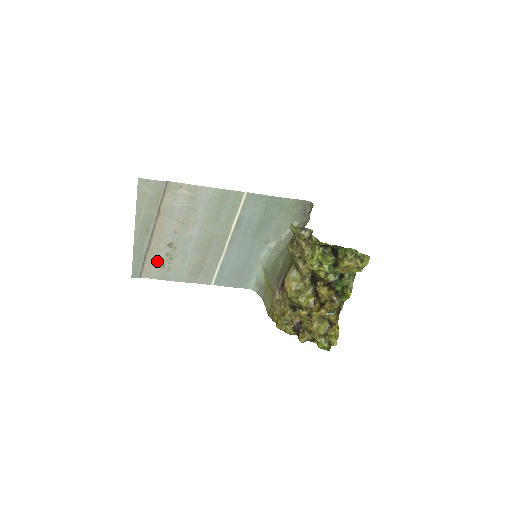
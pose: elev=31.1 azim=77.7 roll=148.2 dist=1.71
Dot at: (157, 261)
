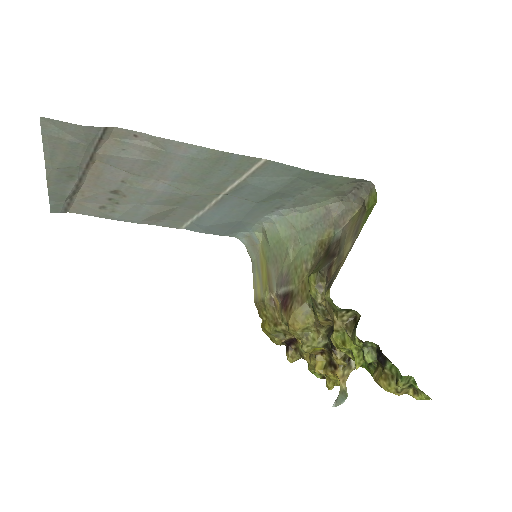
Dot at: (93, 202)
